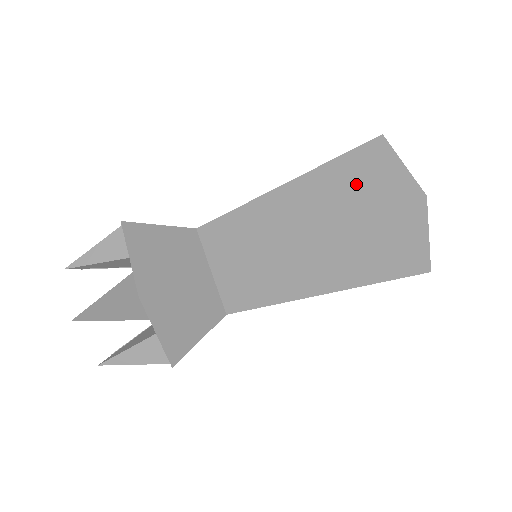
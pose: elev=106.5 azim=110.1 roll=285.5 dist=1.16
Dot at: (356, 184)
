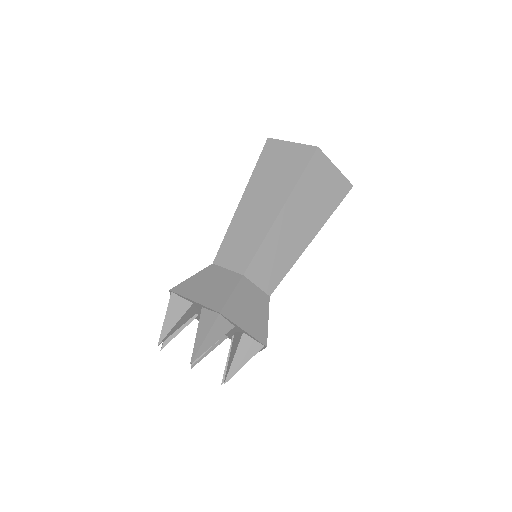
Dot at: (319, 194)
